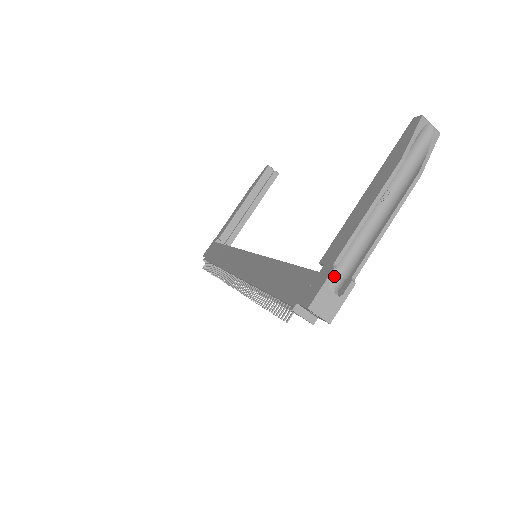
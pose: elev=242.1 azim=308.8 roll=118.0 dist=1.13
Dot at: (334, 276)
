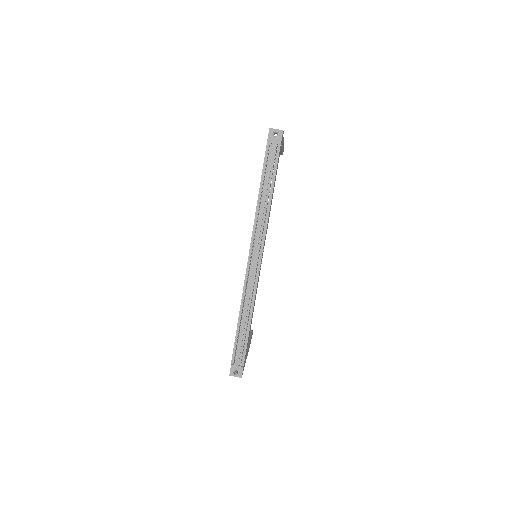
Dot at: occluded
